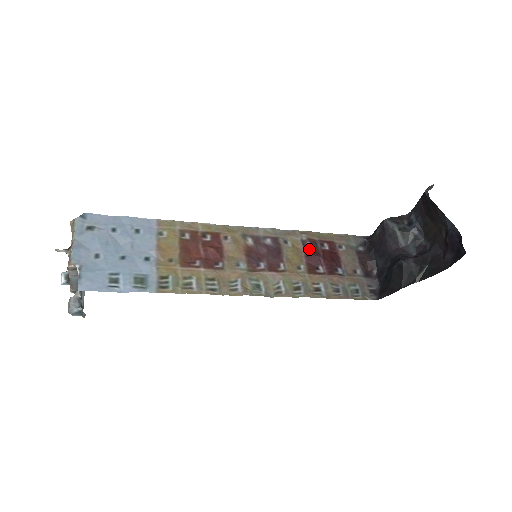
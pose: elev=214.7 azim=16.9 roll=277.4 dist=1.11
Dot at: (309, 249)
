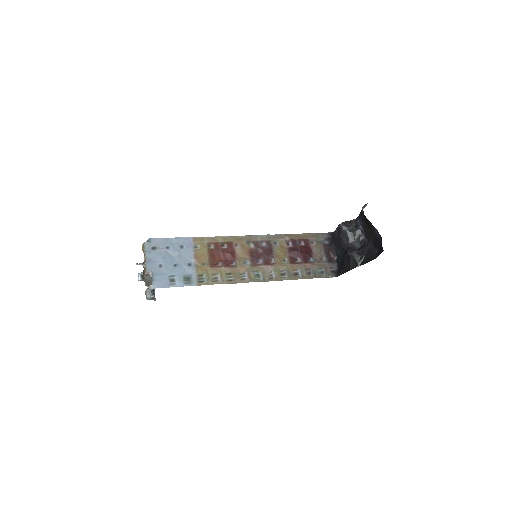
Dot at: (291, 246)
